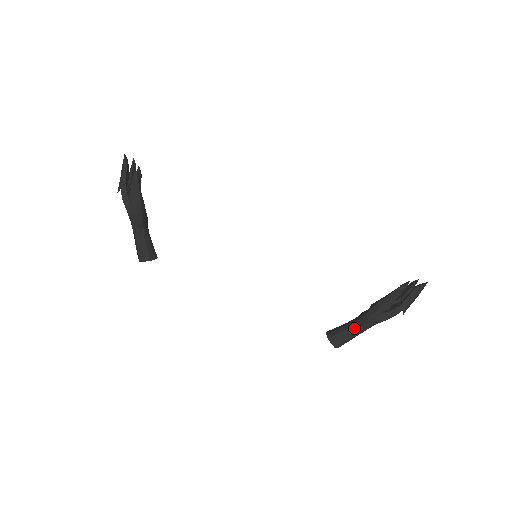
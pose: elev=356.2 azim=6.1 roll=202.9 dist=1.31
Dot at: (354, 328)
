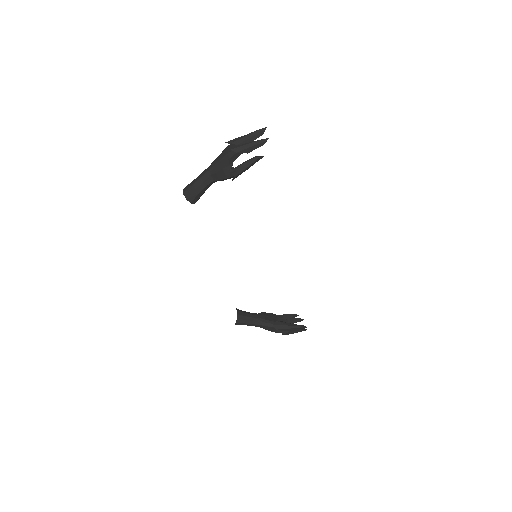
Dot at: (255, 323)
